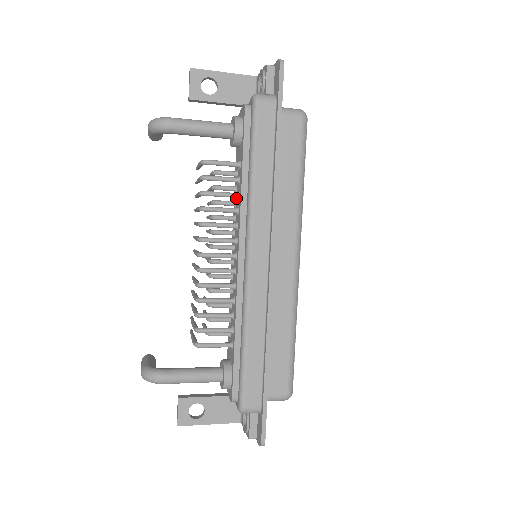
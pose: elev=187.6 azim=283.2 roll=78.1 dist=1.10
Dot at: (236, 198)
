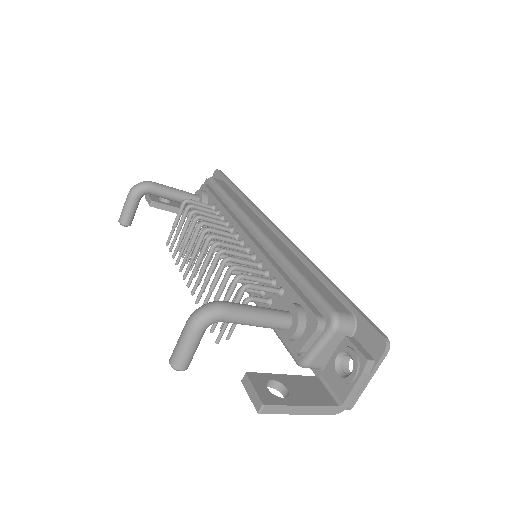
Dot at: (218, 229)
